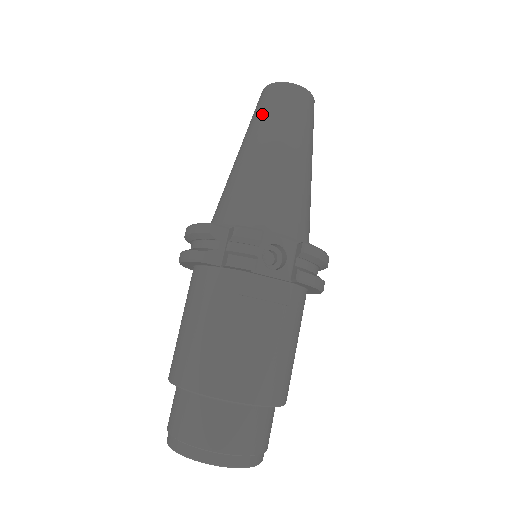
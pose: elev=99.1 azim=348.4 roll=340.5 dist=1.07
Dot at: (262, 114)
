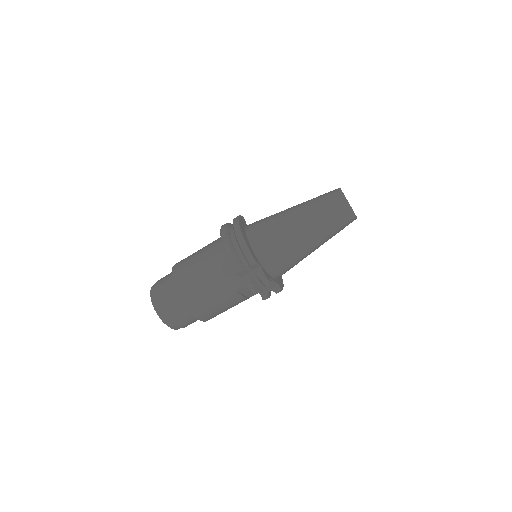
Dot at: (327, 217)
